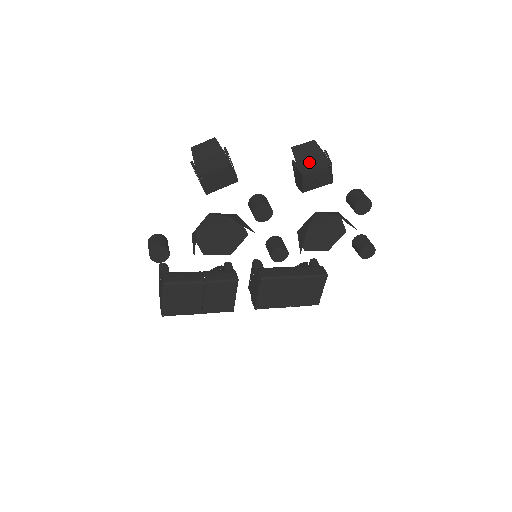
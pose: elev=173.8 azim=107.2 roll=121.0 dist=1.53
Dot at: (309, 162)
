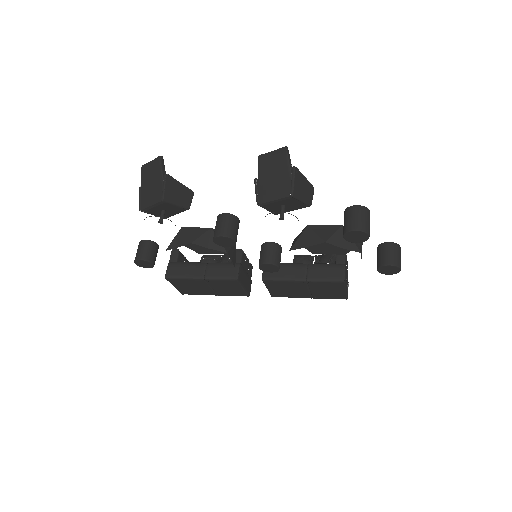
Dot at: (269, 186)
